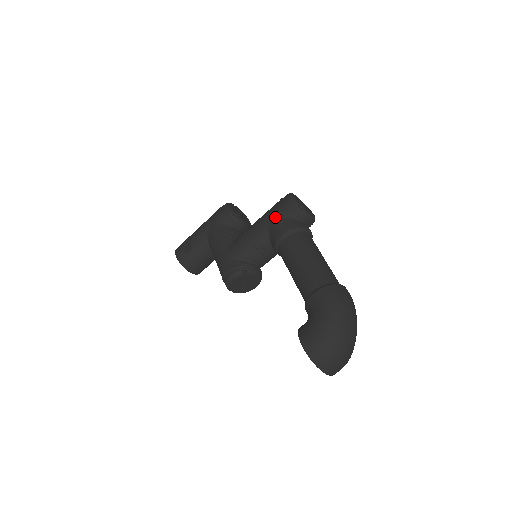
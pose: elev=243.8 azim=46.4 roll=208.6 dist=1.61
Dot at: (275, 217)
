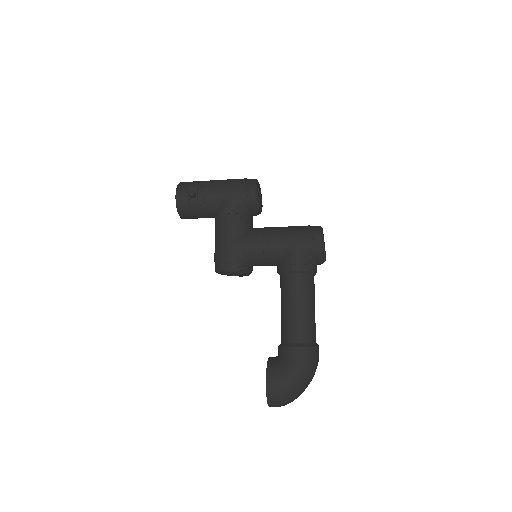
Dot at: (298, 247)
